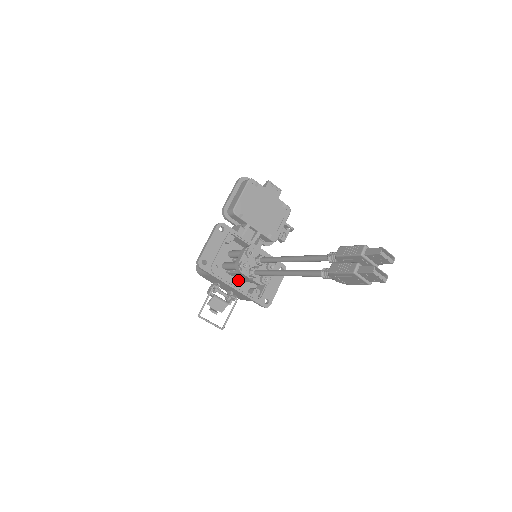
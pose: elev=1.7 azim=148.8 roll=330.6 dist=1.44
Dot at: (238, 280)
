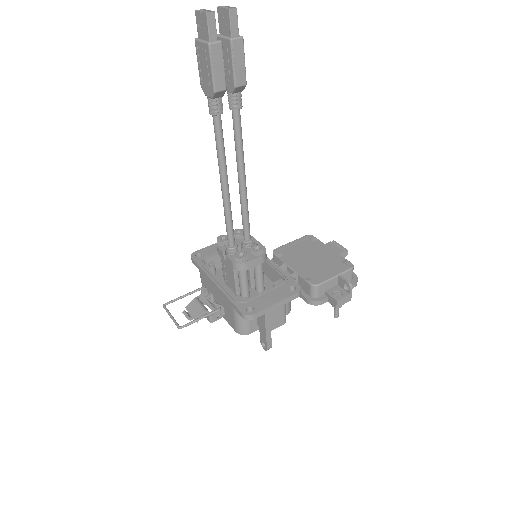
Dot at: (235, 295)
